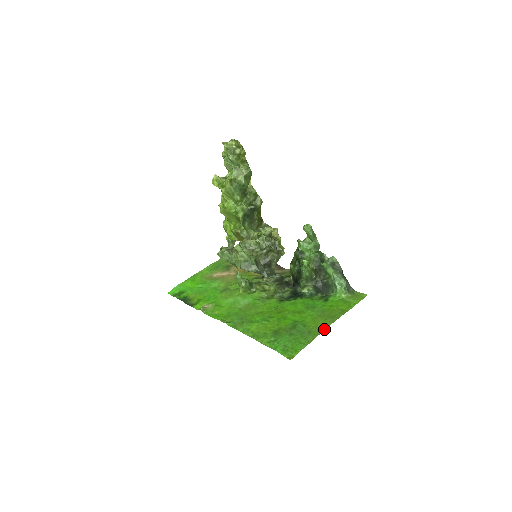
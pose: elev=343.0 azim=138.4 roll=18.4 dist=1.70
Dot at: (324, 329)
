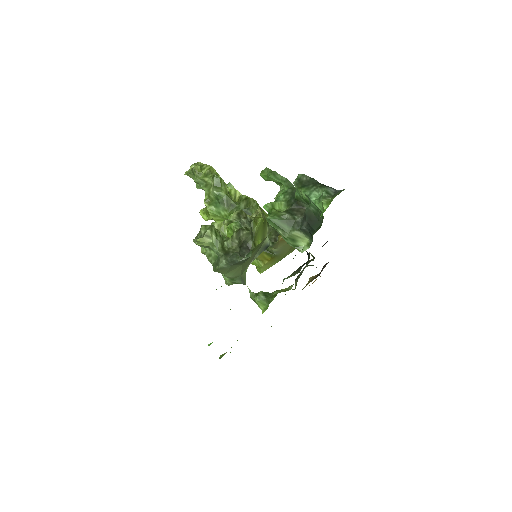
Dot at: occluded
